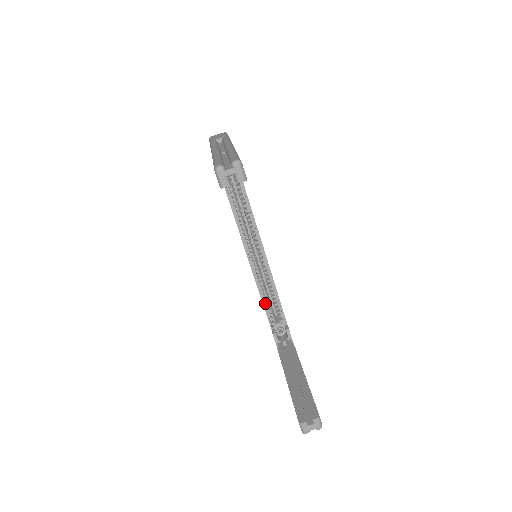
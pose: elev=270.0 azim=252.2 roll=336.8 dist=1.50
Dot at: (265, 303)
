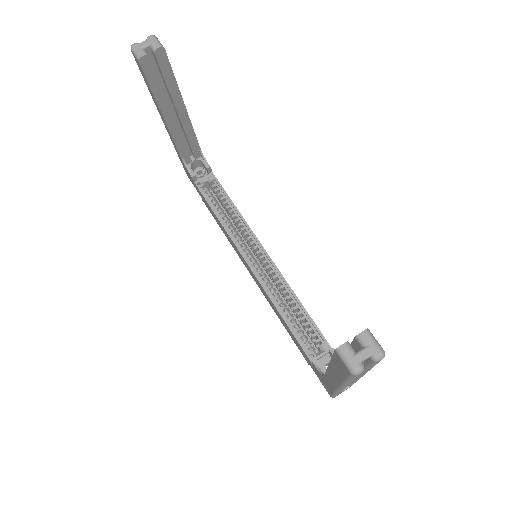
Dot at: (290, 324)
